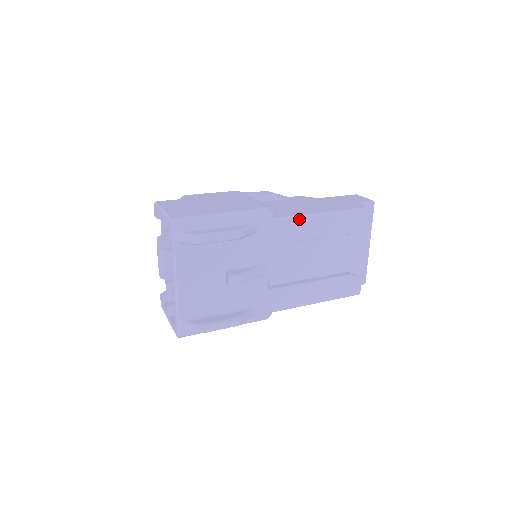
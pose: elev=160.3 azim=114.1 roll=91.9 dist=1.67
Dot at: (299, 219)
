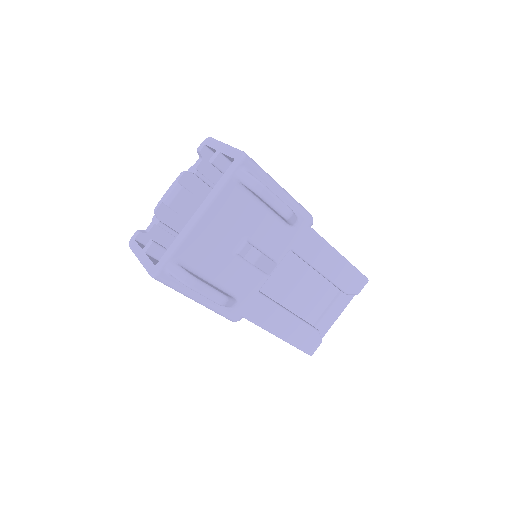
Dot at: (325, 245)
